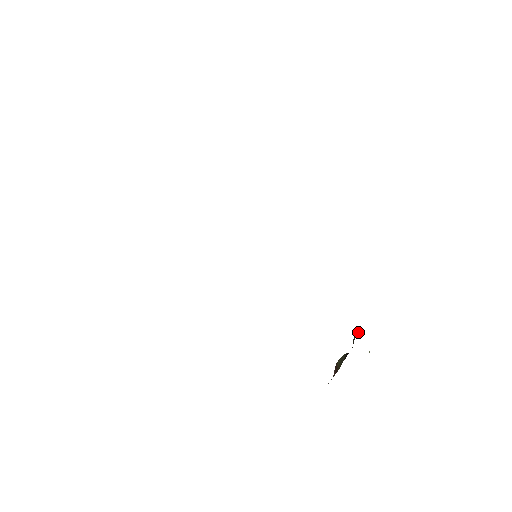
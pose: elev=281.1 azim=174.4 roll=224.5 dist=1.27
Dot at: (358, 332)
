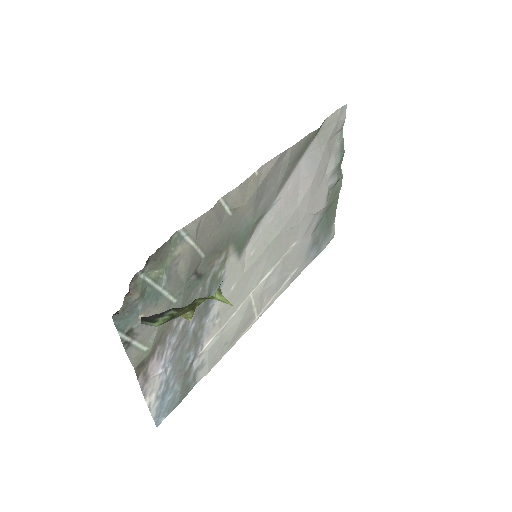
Dot at: occluded
